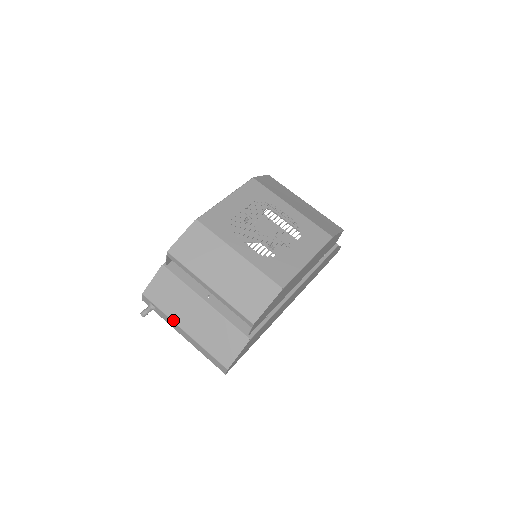
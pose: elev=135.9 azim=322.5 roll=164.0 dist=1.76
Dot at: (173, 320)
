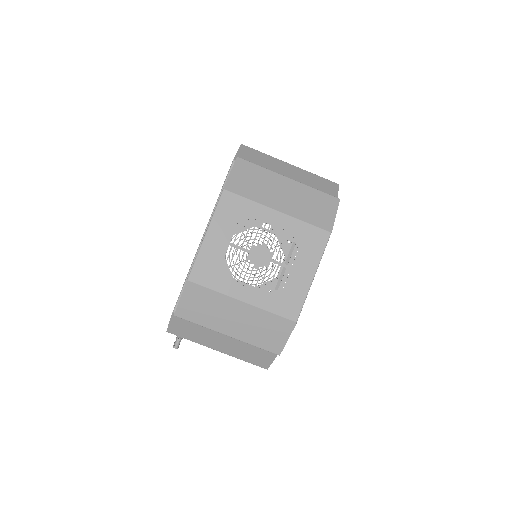
Dot at: (204, 345)
